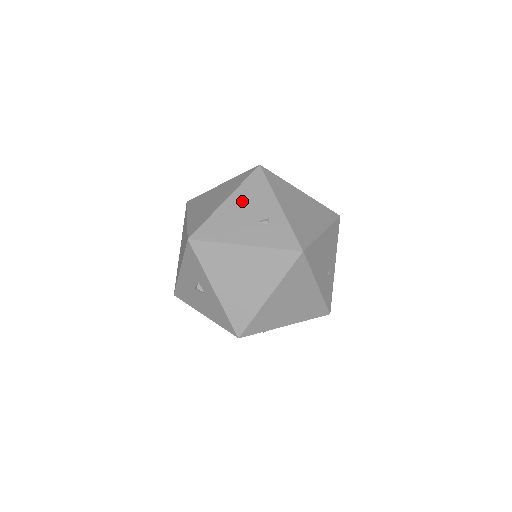
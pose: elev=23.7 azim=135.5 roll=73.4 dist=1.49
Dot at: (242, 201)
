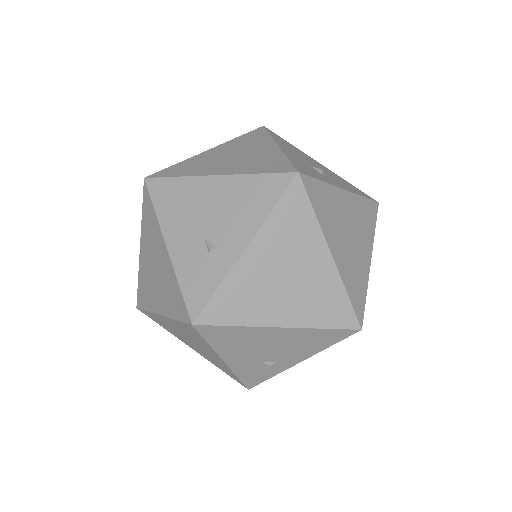
Dot at: (225, 196)
